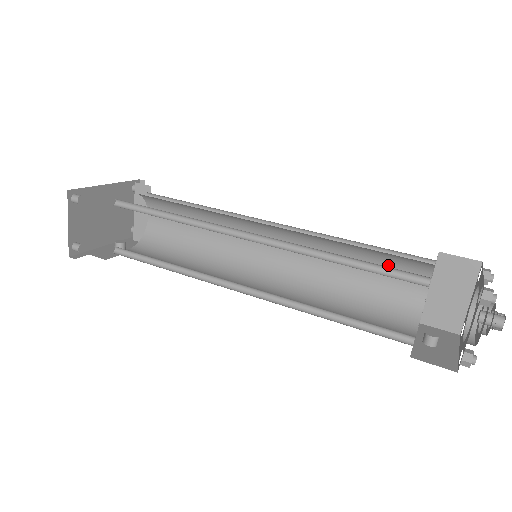
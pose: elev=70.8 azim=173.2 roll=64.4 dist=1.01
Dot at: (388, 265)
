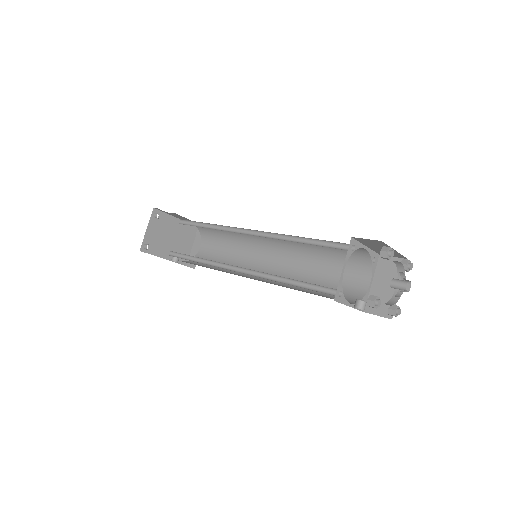
Dot at: occluded
